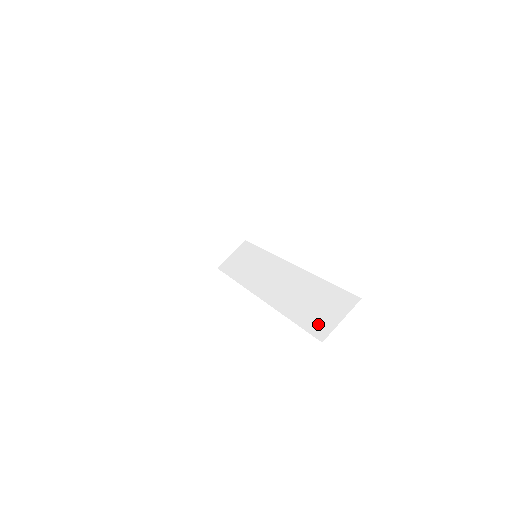
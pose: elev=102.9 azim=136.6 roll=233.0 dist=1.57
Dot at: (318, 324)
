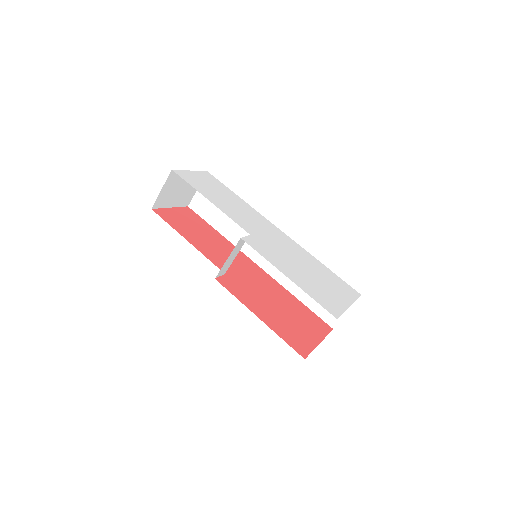
Dot at: (326, 311)
